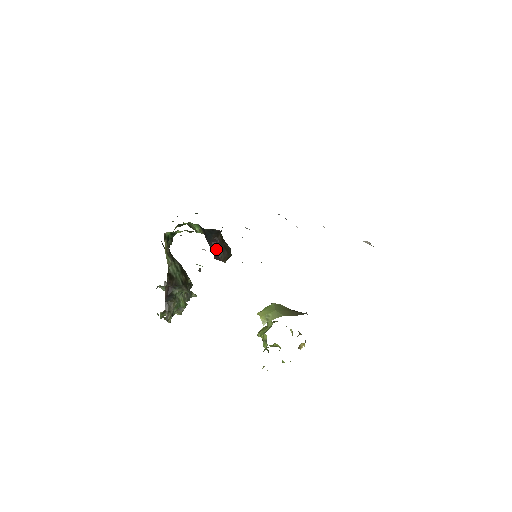
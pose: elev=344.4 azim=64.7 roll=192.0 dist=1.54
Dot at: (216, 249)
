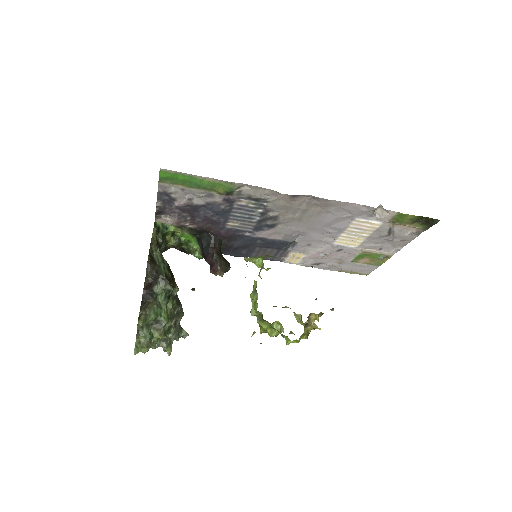
Dot at: (212, 258)
